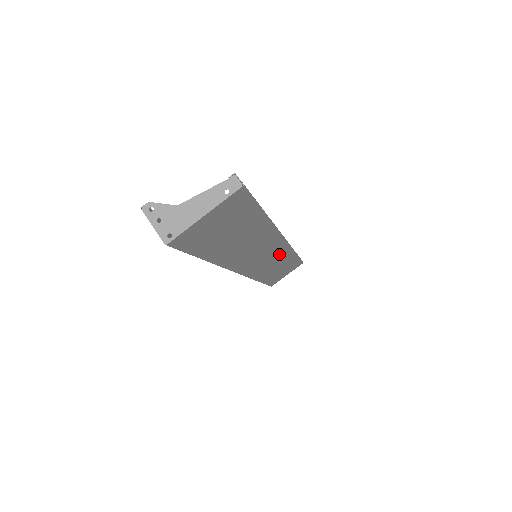
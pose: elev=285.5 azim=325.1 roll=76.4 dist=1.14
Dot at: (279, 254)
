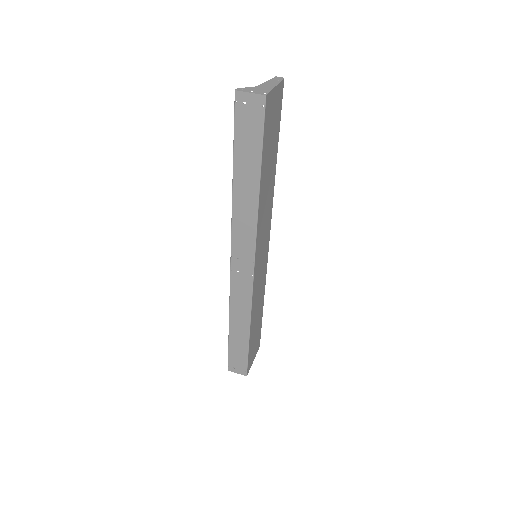
Dot at: (263, 272)
